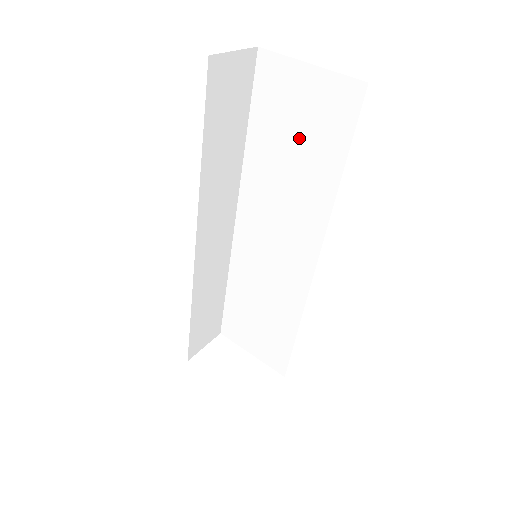
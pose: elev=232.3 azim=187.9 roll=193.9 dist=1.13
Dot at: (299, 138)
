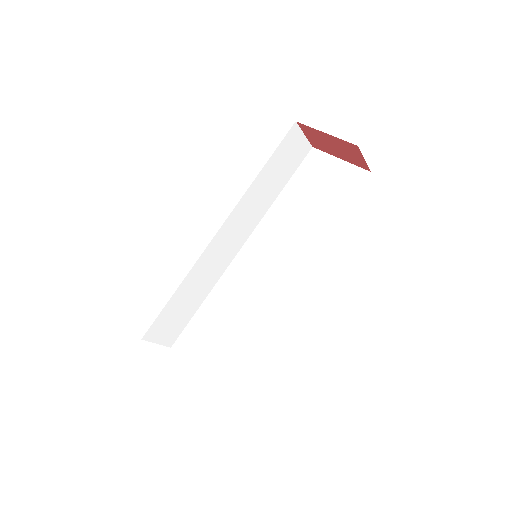
Dot at: (317, 196)
